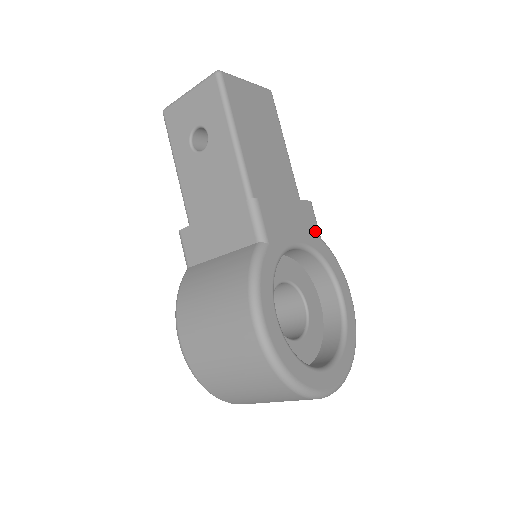
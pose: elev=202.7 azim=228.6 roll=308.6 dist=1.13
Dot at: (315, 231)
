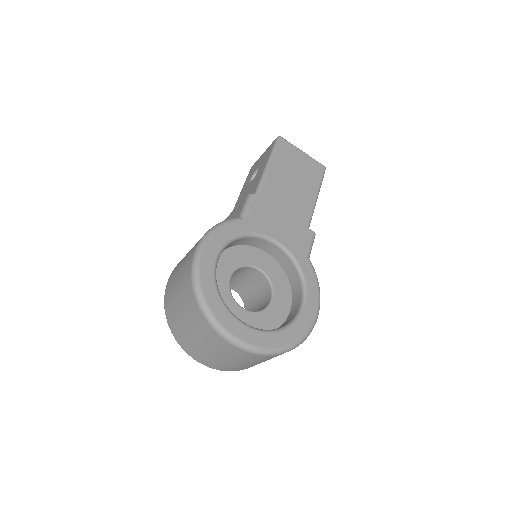
Dot at: (304, 248)
